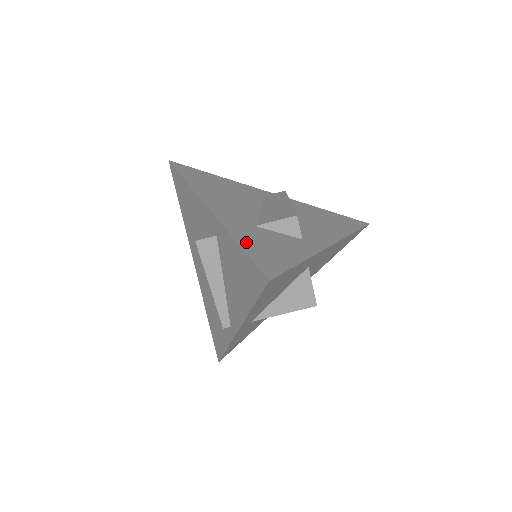
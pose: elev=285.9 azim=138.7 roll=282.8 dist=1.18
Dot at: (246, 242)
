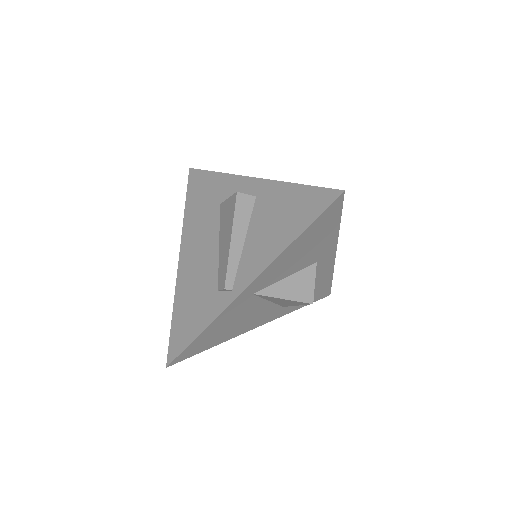
Dot at: occluded
